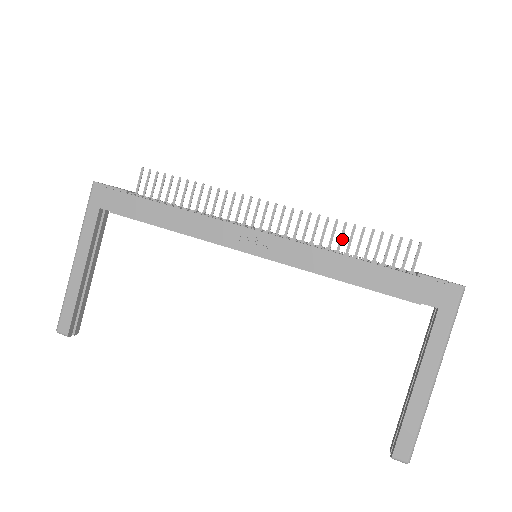
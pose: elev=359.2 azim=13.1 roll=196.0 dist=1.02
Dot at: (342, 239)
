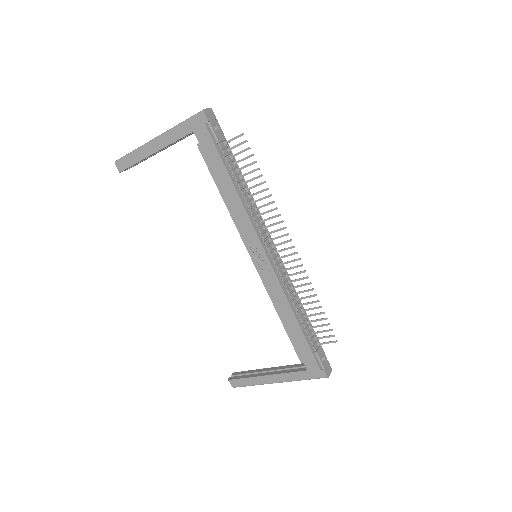
Dot at: occluded
